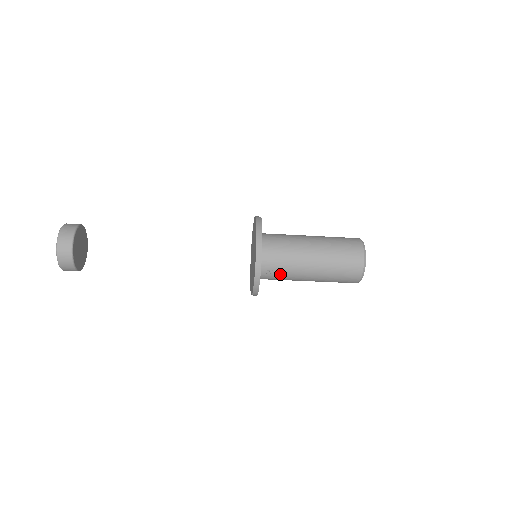
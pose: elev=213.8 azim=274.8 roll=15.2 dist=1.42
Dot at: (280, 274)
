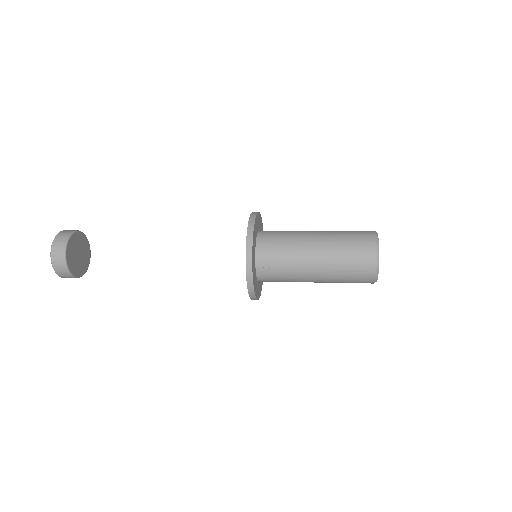
Dot at: (279, 268)
